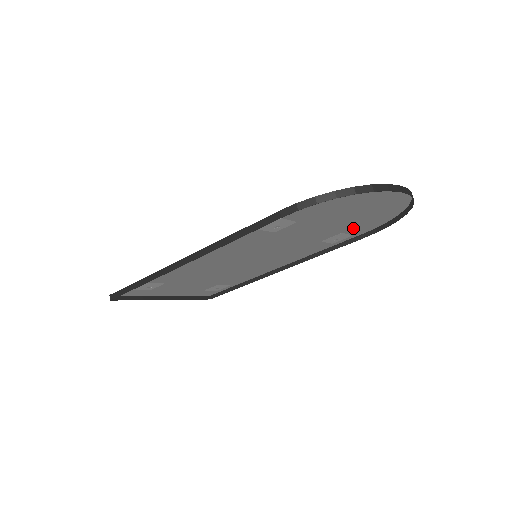
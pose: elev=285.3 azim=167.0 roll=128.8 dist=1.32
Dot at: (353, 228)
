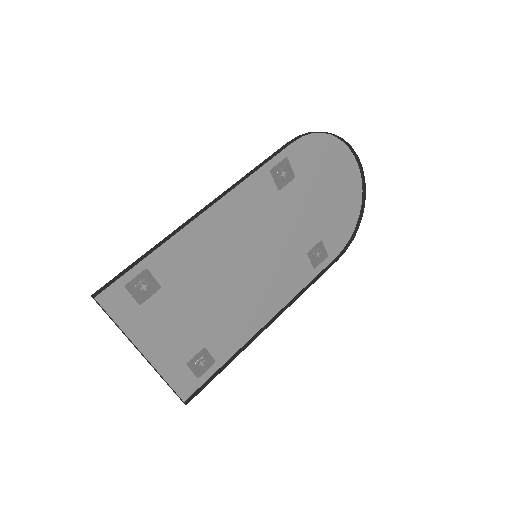
Dot at: (329, 234)
